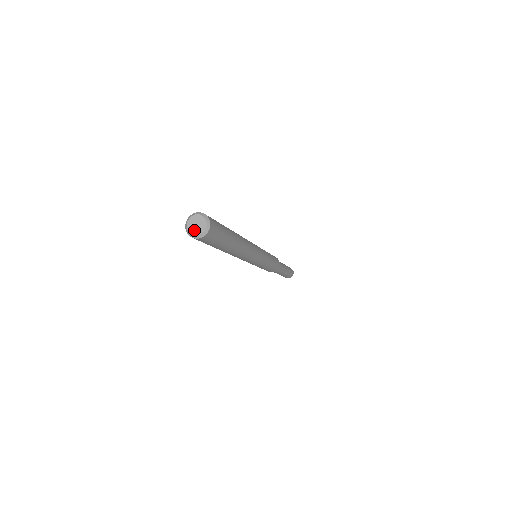
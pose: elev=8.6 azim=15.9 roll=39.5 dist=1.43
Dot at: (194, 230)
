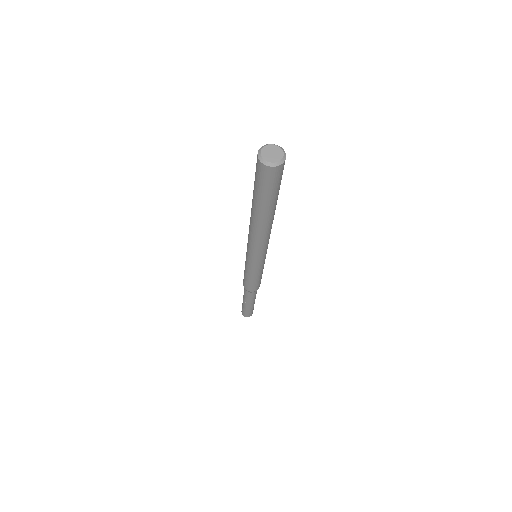
Dot at: (275, 158)
